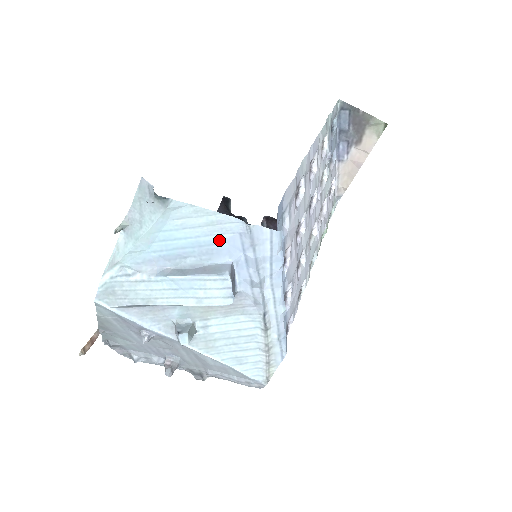
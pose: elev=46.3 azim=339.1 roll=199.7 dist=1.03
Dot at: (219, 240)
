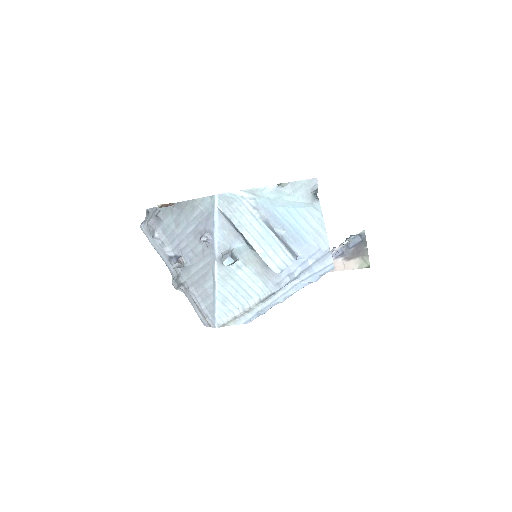
Dot at: (308, 241)
